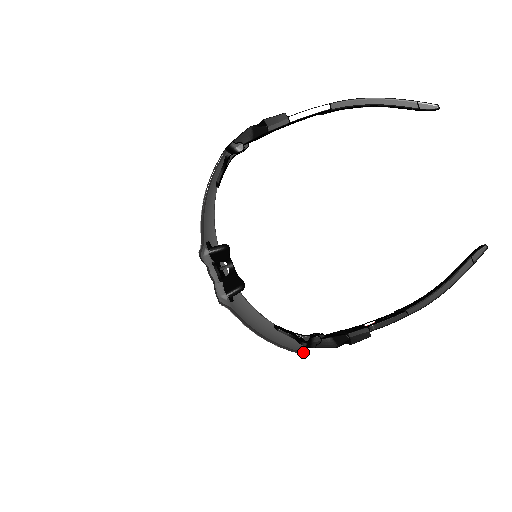
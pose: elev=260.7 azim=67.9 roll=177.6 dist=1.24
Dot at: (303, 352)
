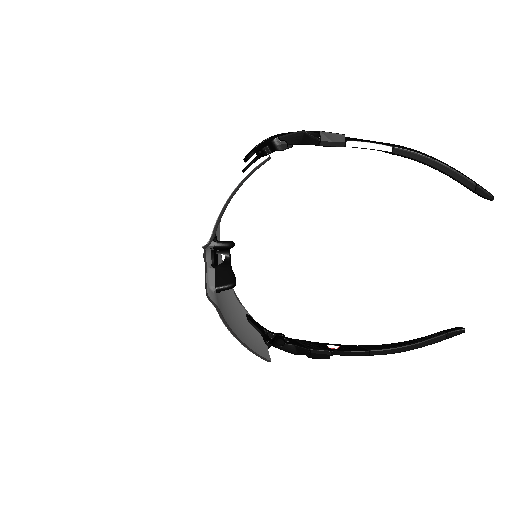
Dot at: (267, 359)
